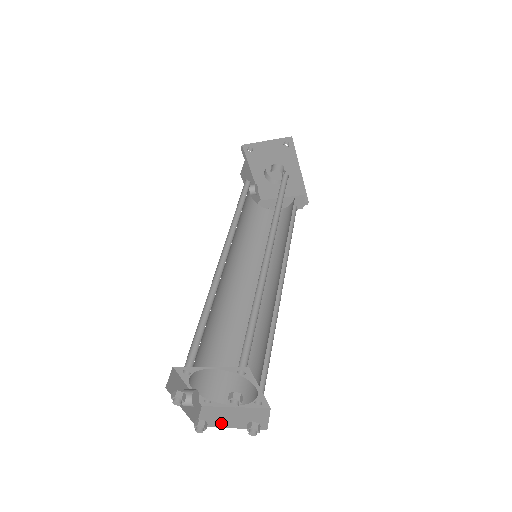
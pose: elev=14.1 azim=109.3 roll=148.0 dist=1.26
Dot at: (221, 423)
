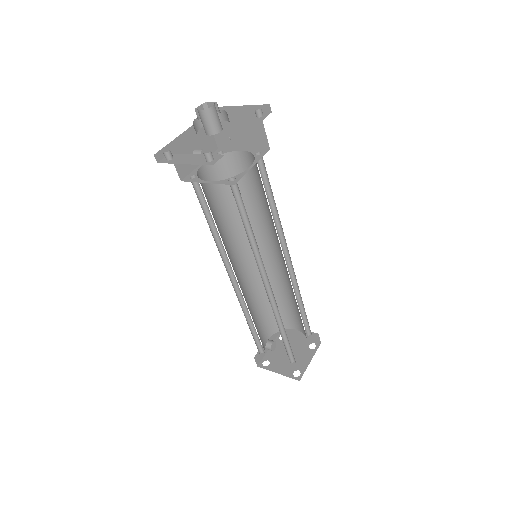
Dot at: (293, 334)
